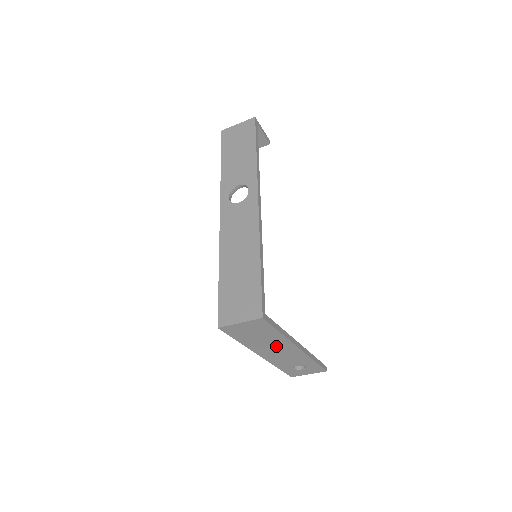
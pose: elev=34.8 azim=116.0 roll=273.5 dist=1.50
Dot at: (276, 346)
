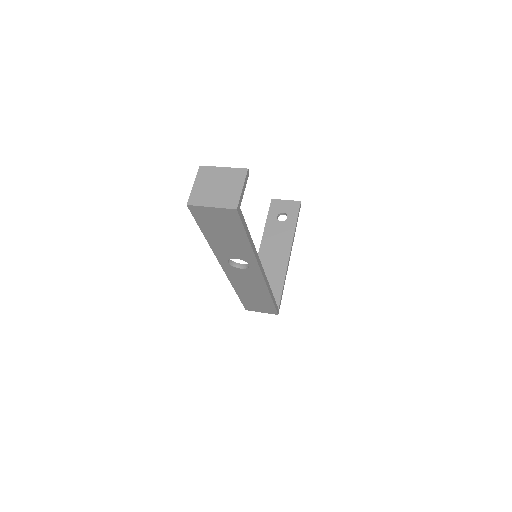
Dot at: occluded
